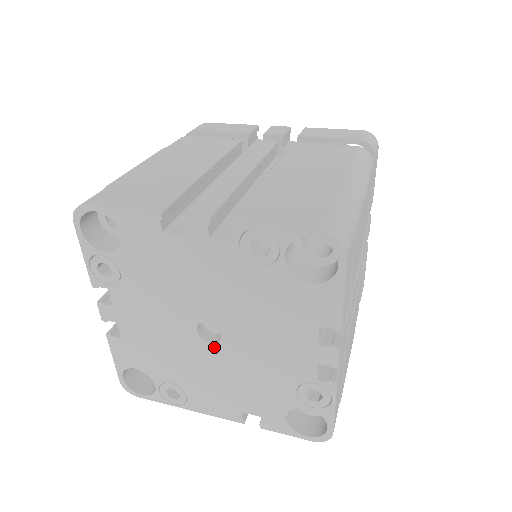
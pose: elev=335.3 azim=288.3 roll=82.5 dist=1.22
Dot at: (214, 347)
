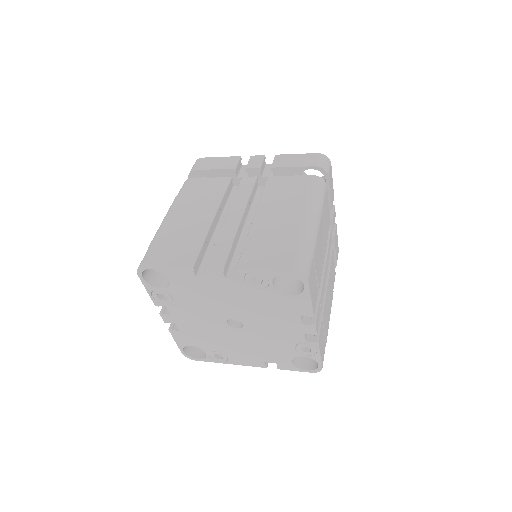
Dot at: (239, 330)
